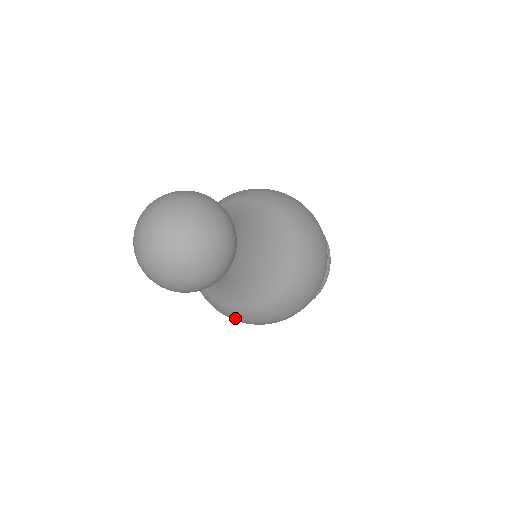
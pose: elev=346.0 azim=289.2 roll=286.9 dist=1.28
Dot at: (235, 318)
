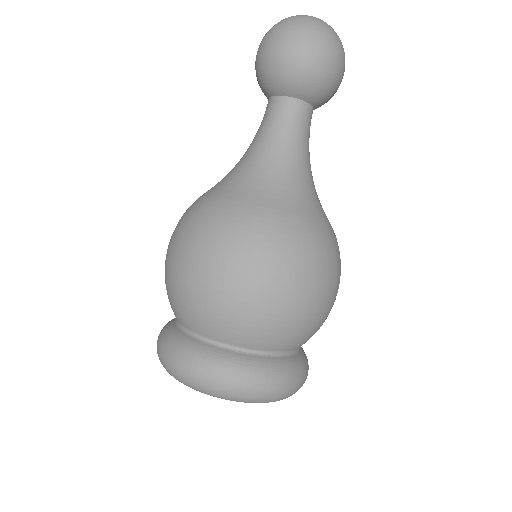
Dot at: (307, 245)
